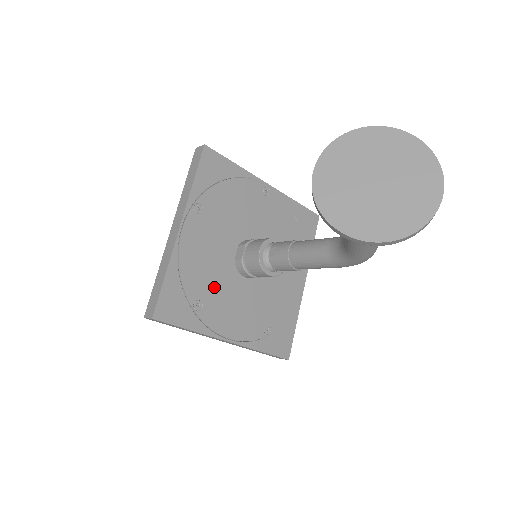
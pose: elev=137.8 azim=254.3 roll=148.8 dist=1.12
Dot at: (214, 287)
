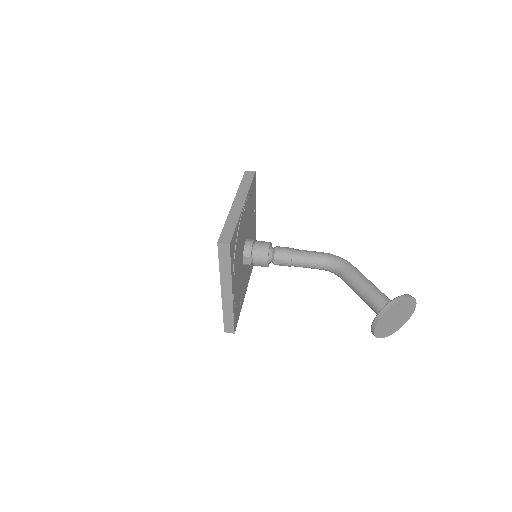
Dot at: (241, 287)
